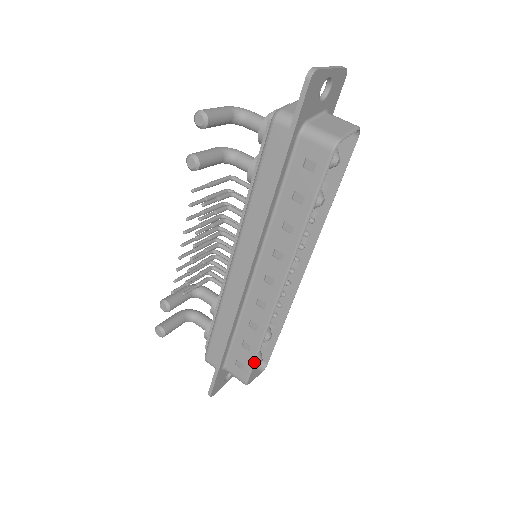
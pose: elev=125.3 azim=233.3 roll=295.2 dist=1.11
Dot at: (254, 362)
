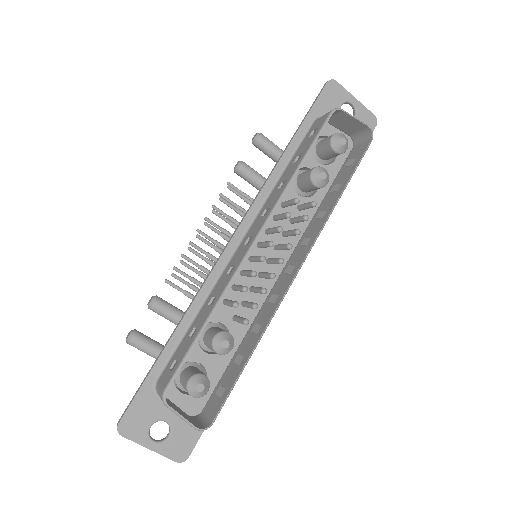
Dot at: (188, 352)
